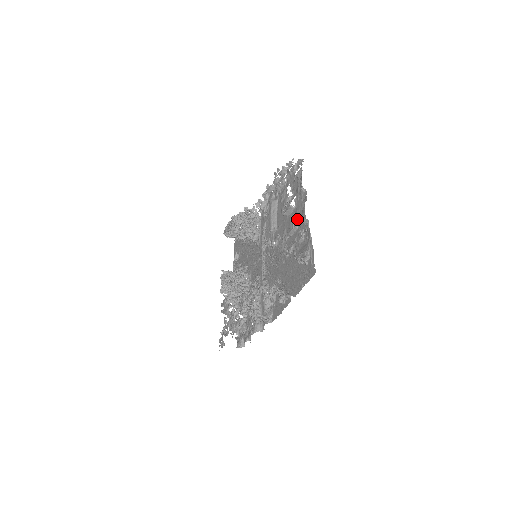
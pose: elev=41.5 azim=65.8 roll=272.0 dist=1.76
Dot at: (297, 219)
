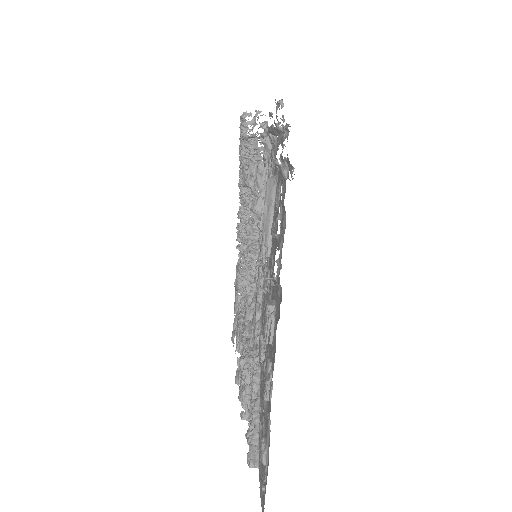
Dot at: (272, 324)
